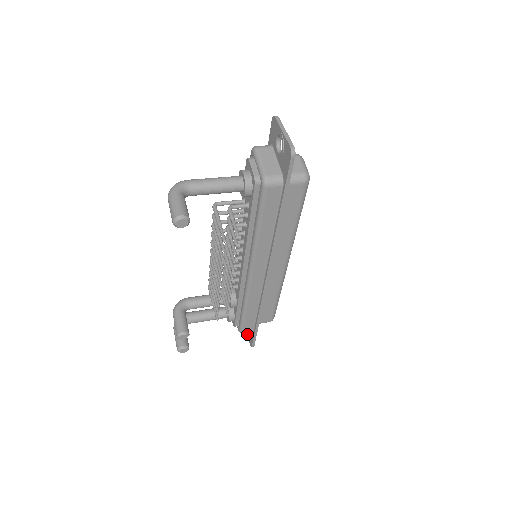
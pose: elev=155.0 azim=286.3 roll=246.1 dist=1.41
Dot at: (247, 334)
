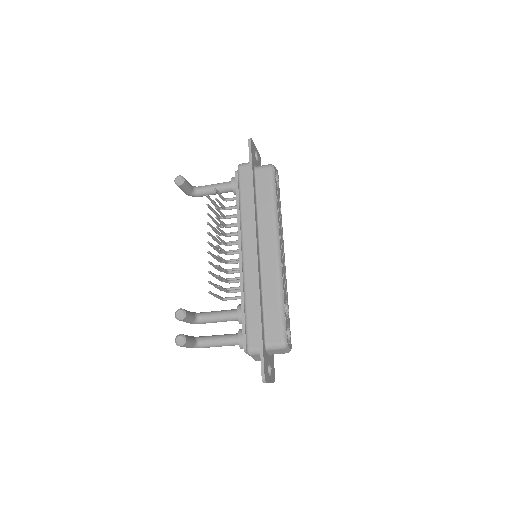
Dot at: occluded
